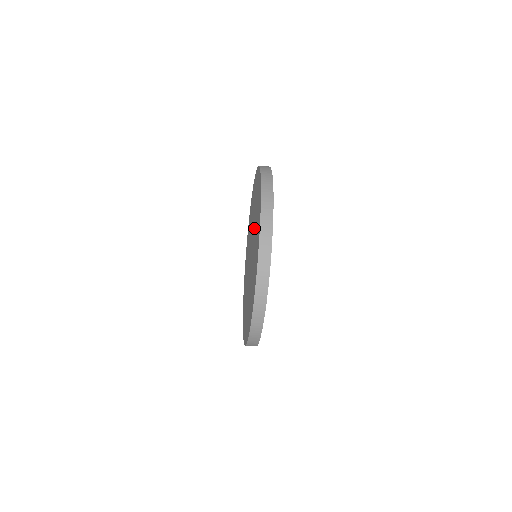
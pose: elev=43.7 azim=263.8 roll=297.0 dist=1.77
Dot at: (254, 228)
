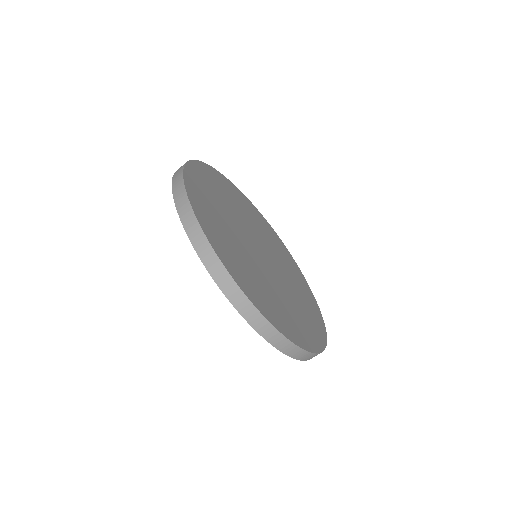
Dot at: occluded
